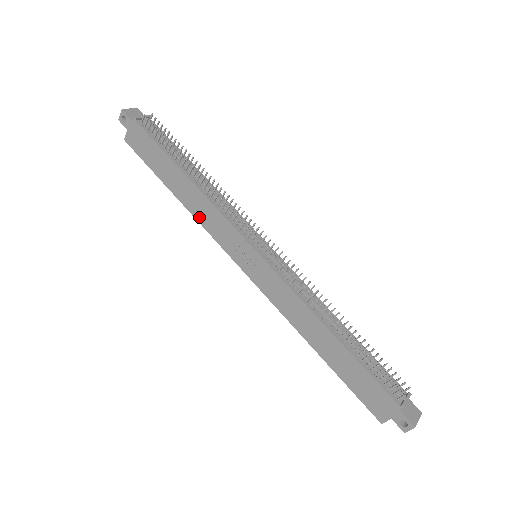
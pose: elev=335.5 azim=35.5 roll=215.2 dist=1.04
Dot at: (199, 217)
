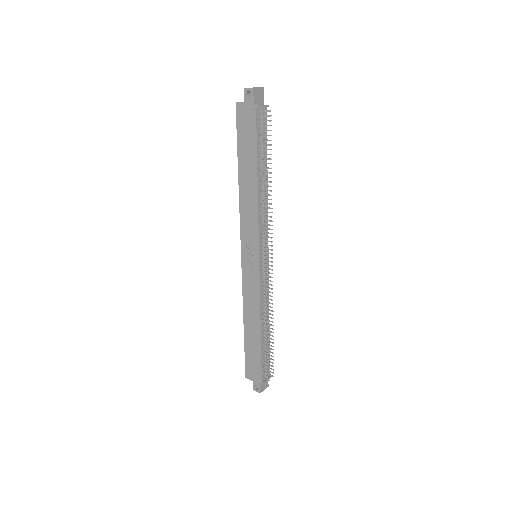
Dot at: (242, 205)
